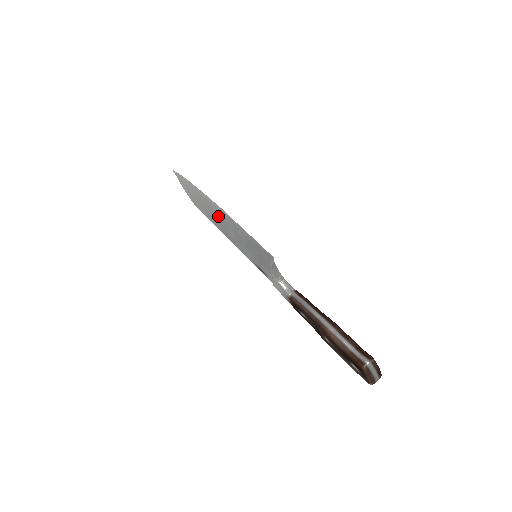
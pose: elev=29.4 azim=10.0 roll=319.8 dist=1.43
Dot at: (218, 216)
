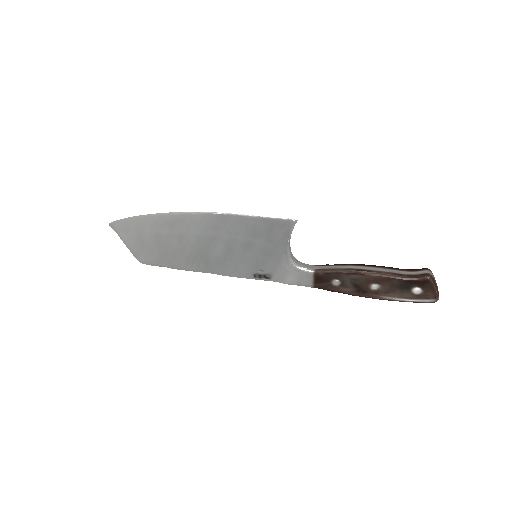
Dot at: (197, 234)
